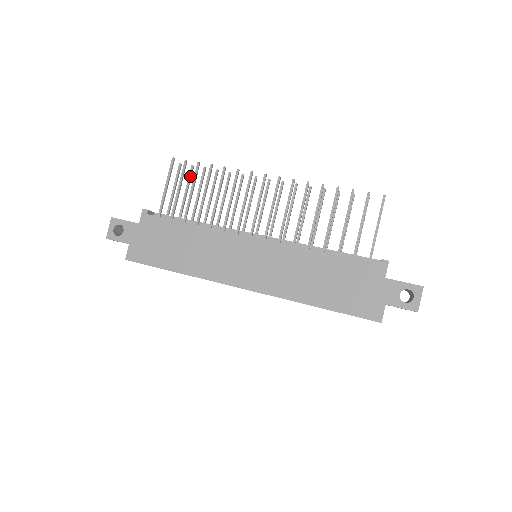
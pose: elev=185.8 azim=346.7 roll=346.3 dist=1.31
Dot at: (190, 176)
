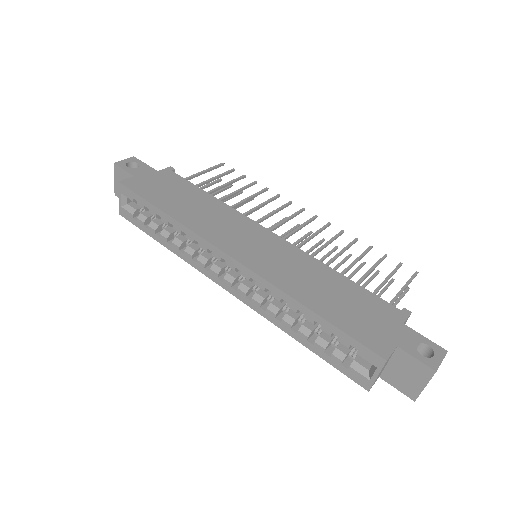
Dot at: (225, 188)
